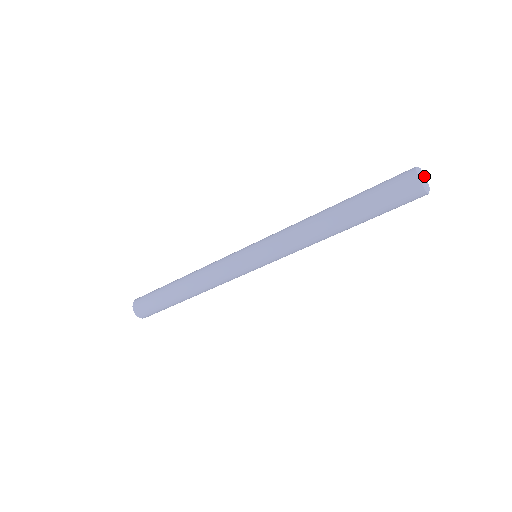
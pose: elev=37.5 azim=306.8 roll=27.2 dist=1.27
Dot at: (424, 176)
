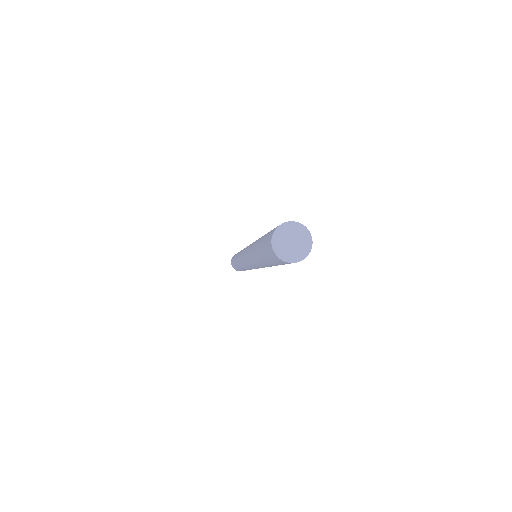
Dot at: (300, 238)
